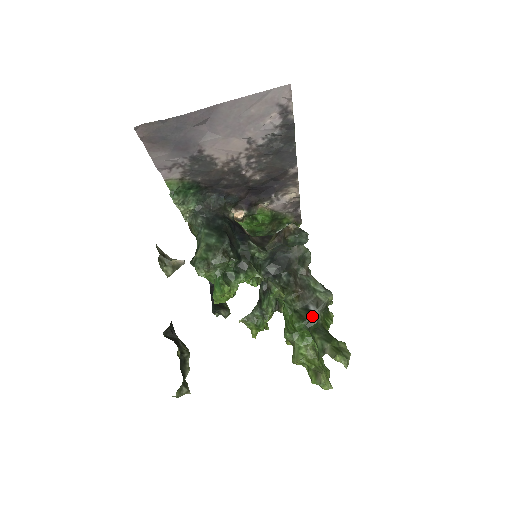
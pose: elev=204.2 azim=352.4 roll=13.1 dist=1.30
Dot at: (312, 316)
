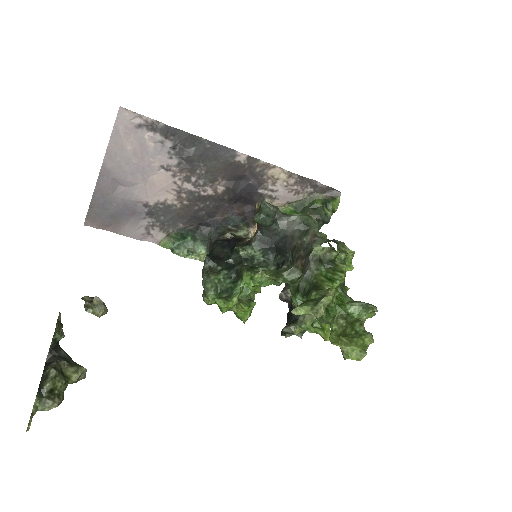
Dot at: (303, 280)
